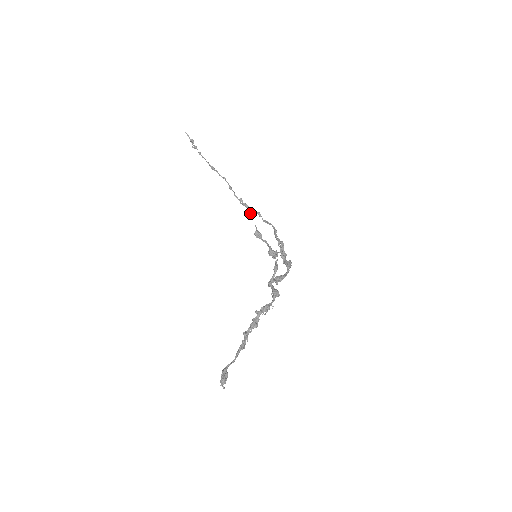
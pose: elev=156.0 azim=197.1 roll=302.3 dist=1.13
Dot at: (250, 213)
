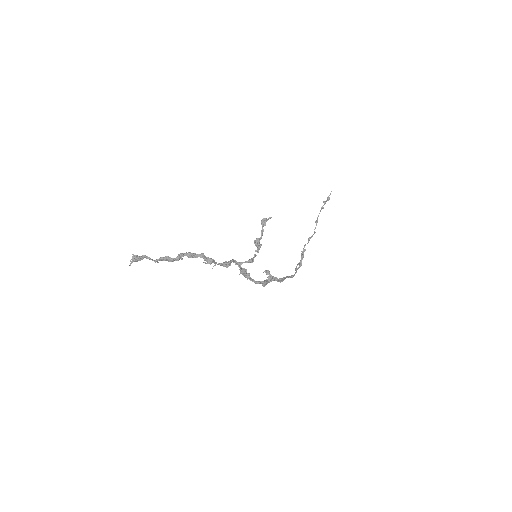
Dot at: (299, 262)
